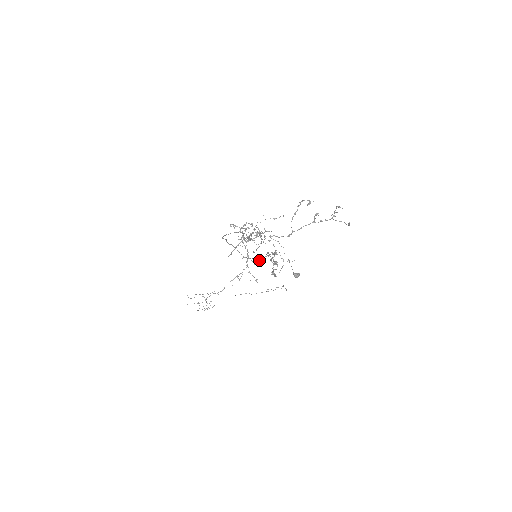
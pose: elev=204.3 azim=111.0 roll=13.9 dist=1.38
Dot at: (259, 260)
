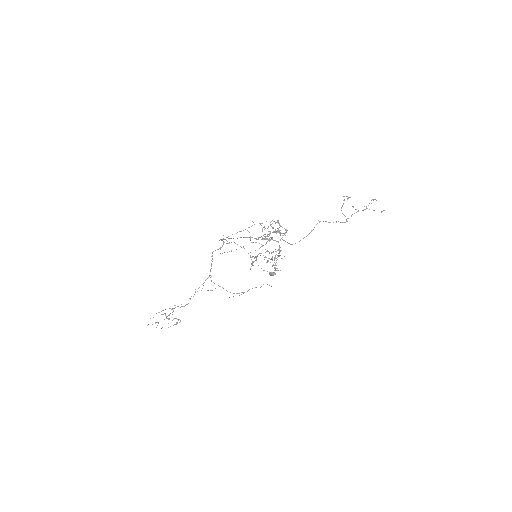
Dot at: occluded
